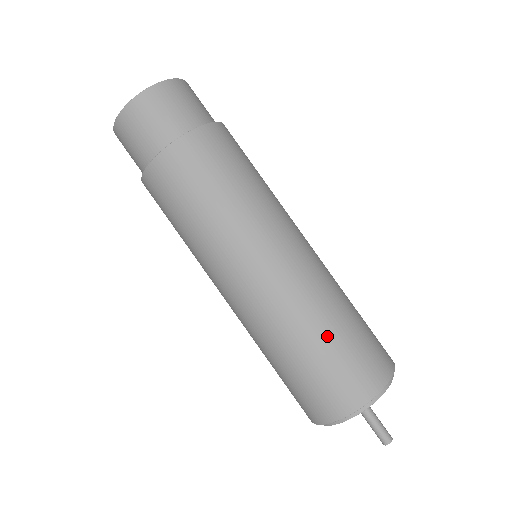
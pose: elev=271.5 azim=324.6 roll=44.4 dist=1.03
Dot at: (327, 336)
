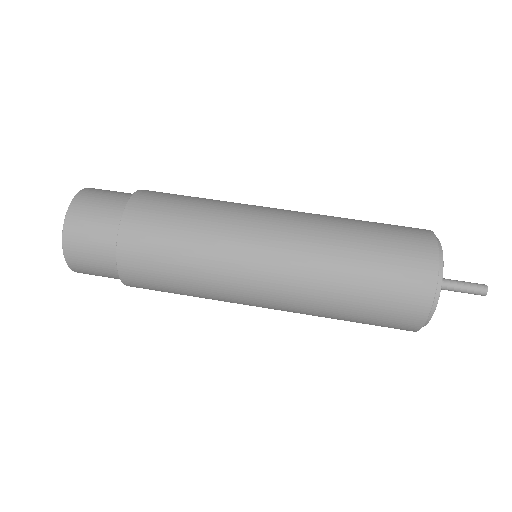
Dot at: (359, 267)
